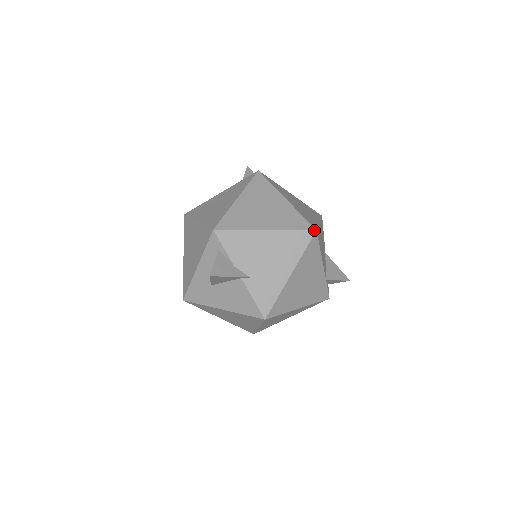
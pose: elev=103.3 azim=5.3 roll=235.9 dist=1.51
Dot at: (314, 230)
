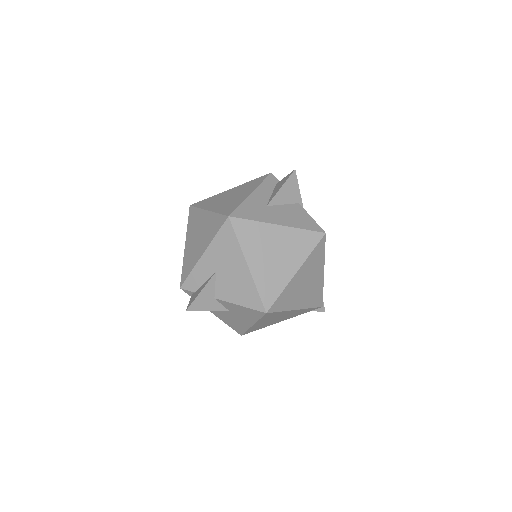
Dot at: occluded
